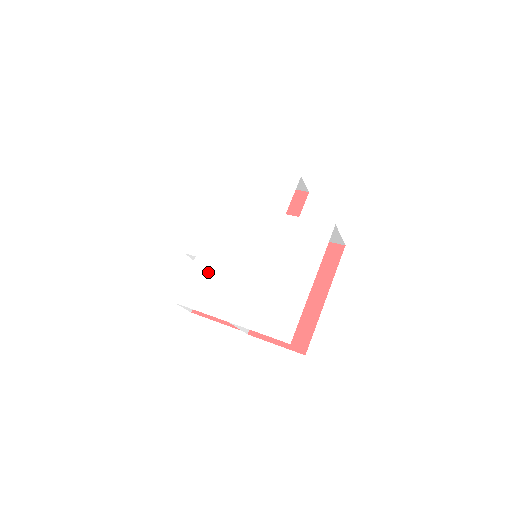
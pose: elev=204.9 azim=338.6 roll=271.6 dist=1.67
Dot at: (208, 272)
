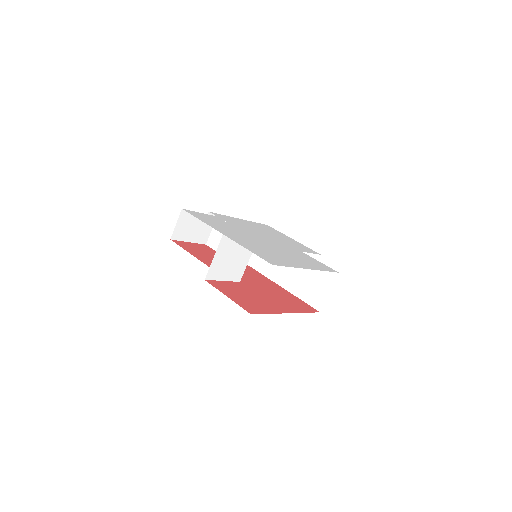
Dot at: (223, 222)
